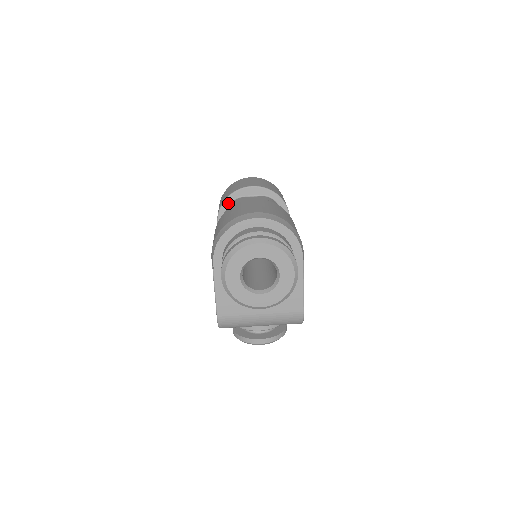
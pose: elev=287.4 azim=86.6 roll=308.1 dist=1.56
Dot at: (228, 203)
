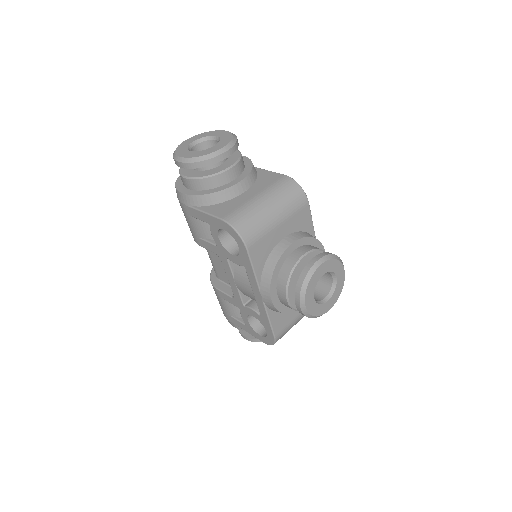
Dot at: (214, 275)
